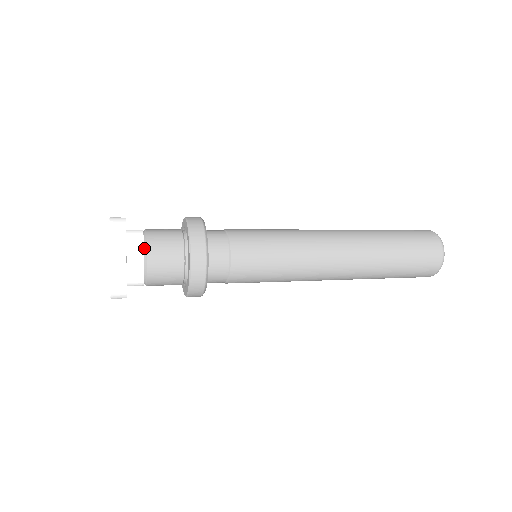
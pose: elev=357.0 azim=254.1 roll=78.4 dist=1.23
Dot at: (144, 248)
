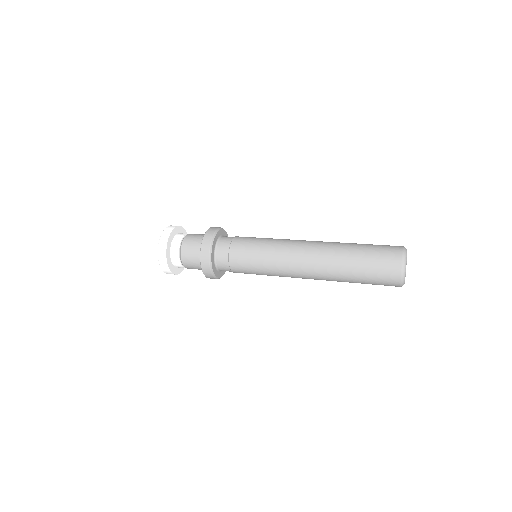
Dot at: (185, 236)
